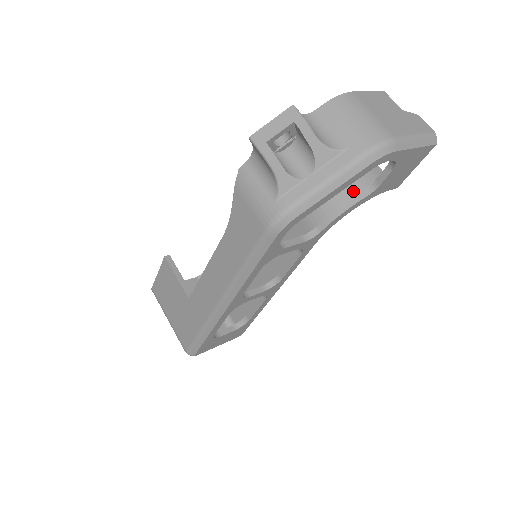
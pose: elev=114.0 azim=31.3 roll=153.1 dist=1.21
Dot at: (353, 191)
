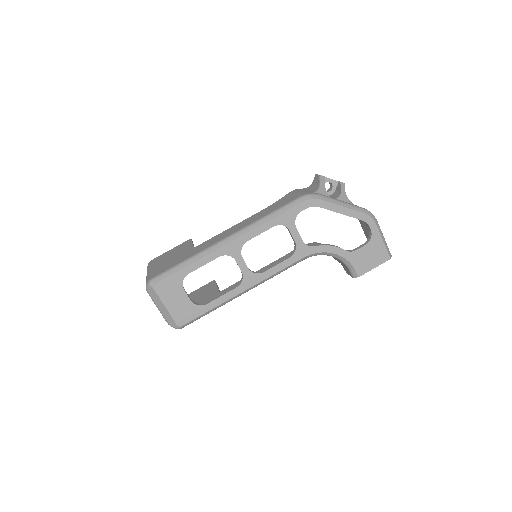
Dot at: occluded
